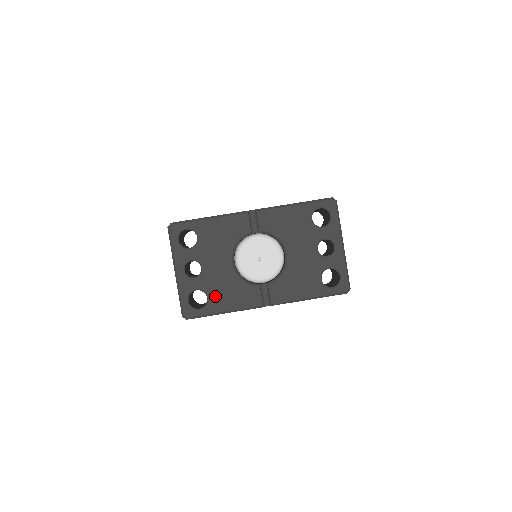
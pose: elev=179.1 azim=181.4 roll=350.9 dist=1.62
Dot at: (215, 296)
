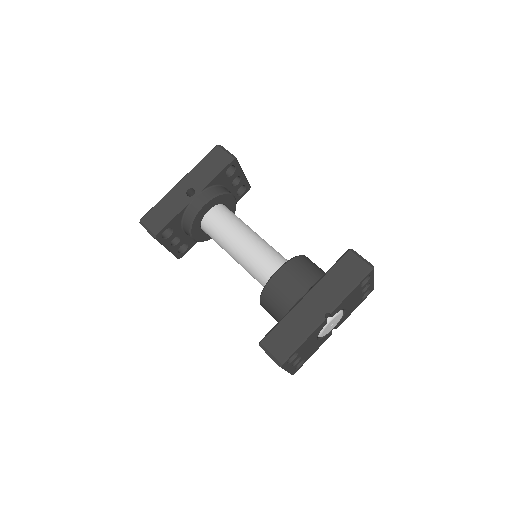
Dot at: (309, 355)
